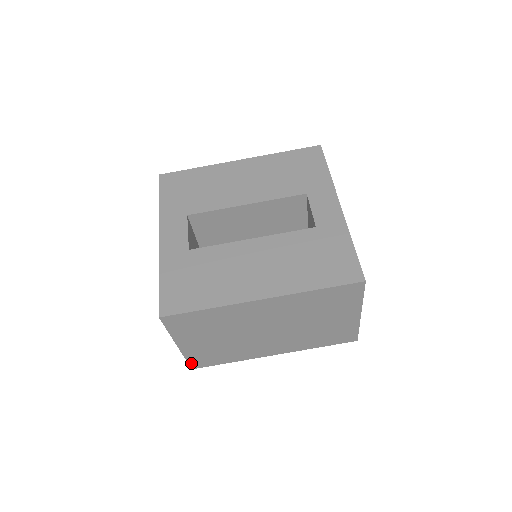
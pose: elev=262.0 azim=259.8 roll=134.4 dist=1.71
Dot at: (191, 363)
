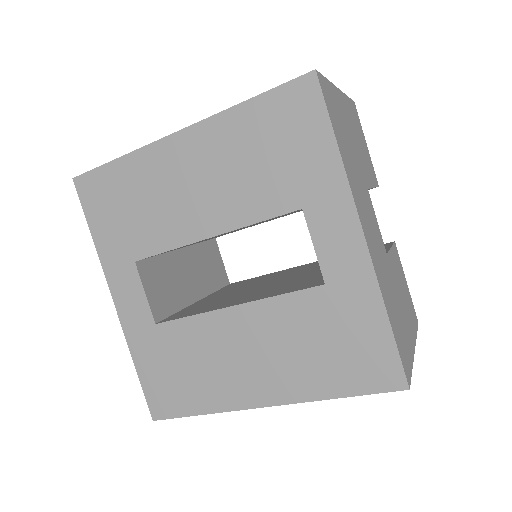
Dot at: occluded
